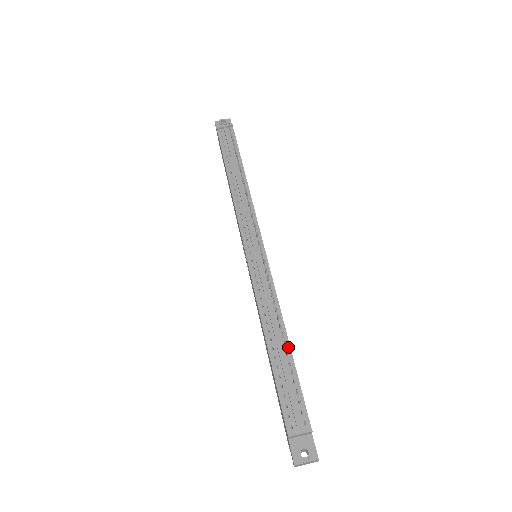
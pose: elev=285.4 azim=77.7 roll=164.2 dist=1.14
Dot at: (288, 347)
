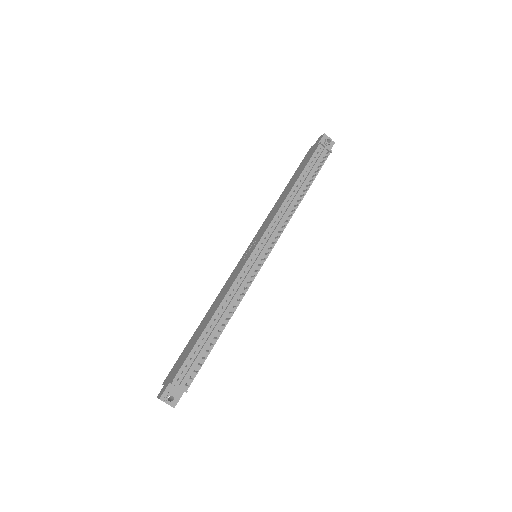
Dot at: (220, 334)
